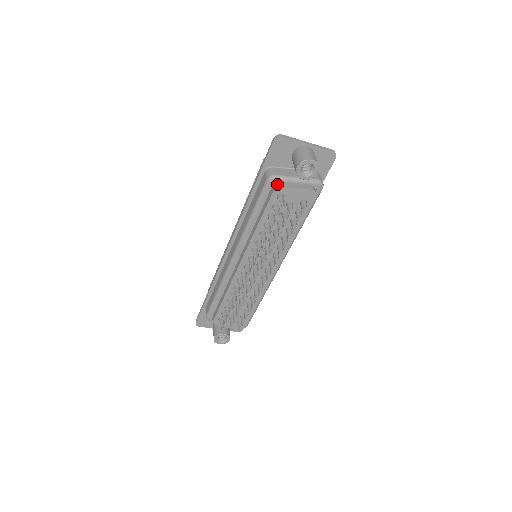
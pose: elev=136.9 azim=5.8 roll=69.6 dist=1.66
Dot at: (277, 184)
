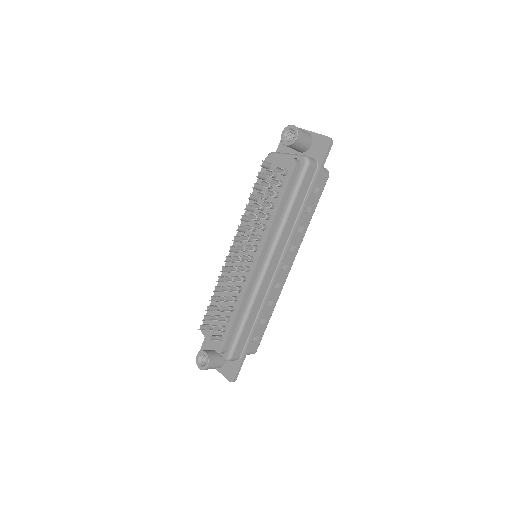
Dot at: occluded
